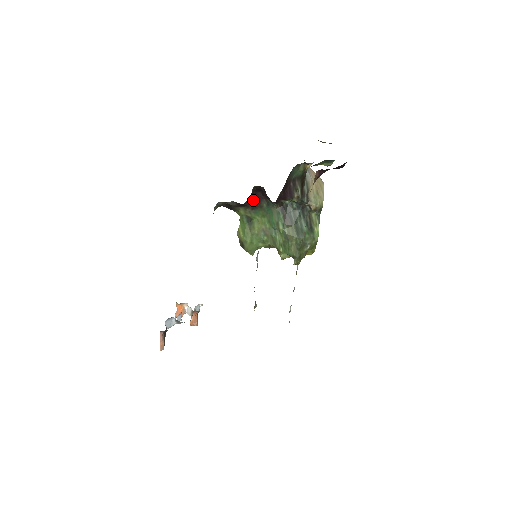
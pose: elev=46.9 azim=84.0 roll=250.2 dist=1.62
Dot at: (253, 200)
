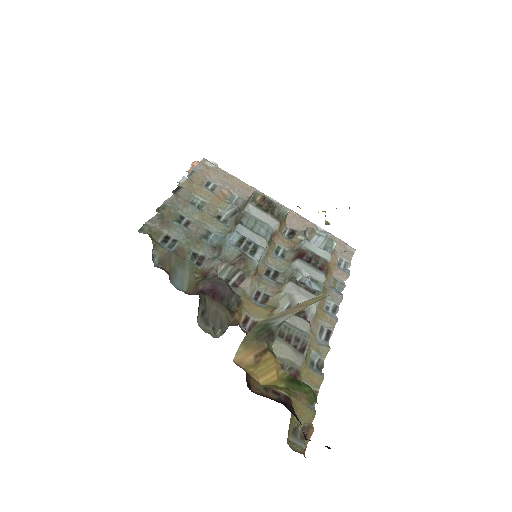
Dot at: occluded
